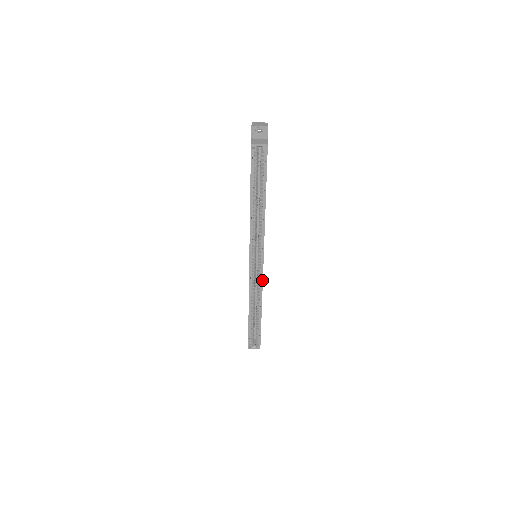
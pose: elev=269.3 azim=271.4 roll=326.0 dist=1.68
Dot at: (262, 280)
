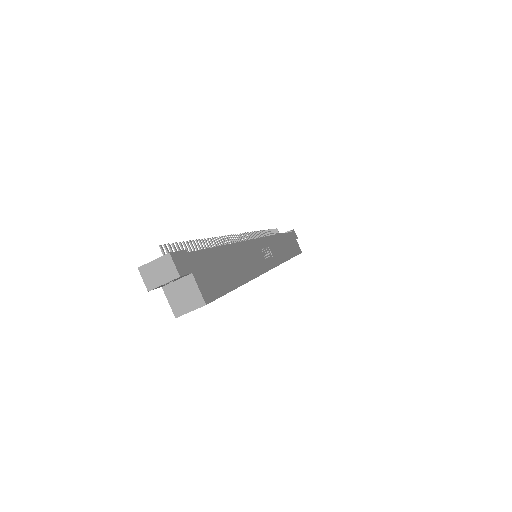
Dot at: occluded
